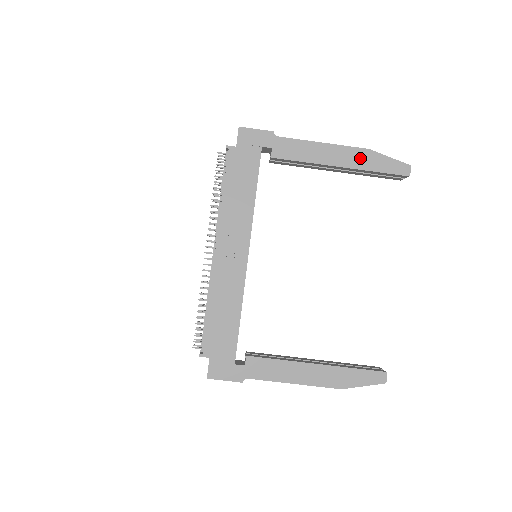
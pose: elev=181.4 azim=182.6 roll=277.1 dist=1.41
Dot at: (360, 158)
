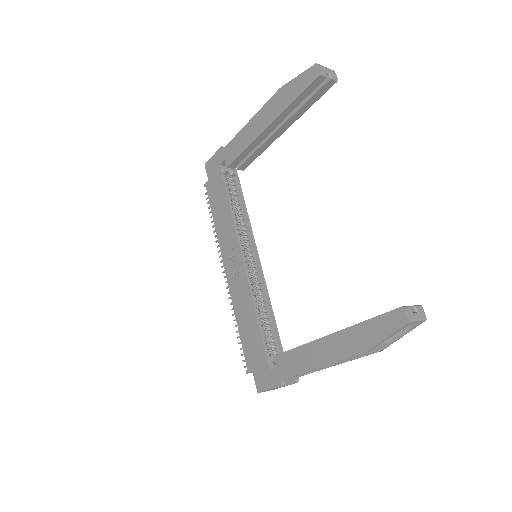
Dot at: (277, 103)
